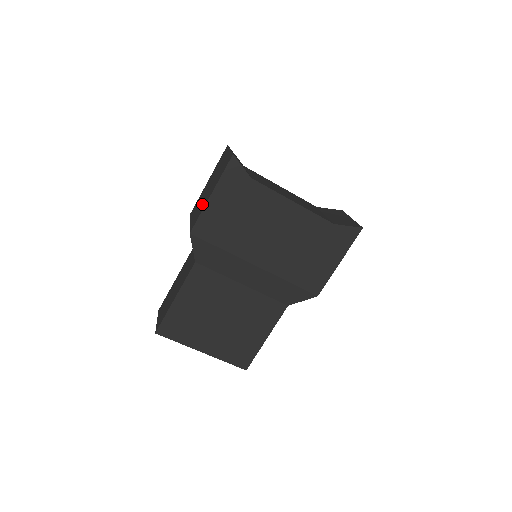
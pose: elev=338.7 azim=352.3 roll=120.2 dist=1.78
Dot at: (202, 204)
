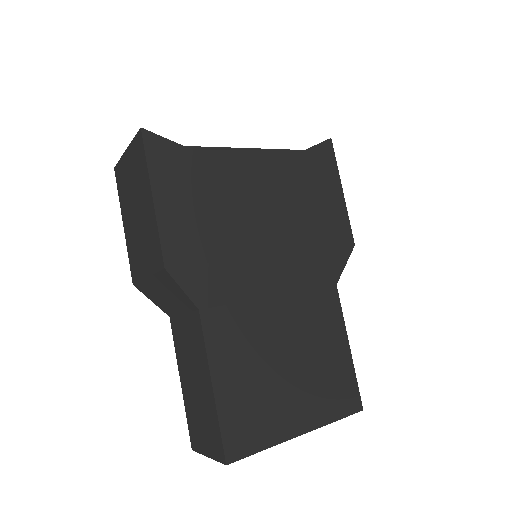
Dot at: (147, 230)
